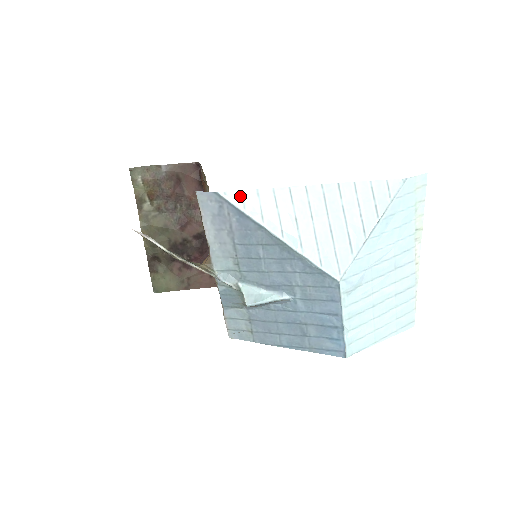
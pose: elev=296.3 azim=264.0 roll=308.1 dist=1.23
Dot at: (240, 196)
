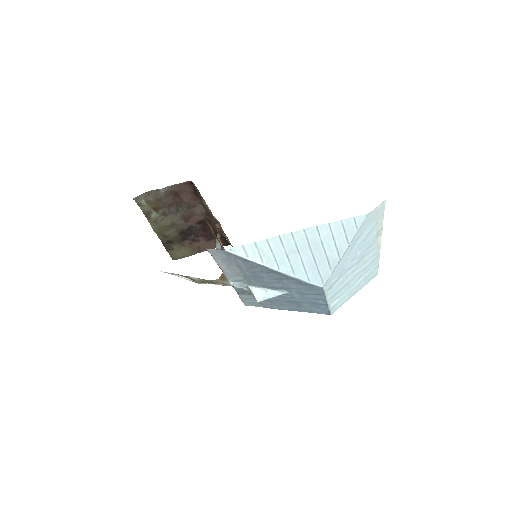
Dot at: (242, 249)
